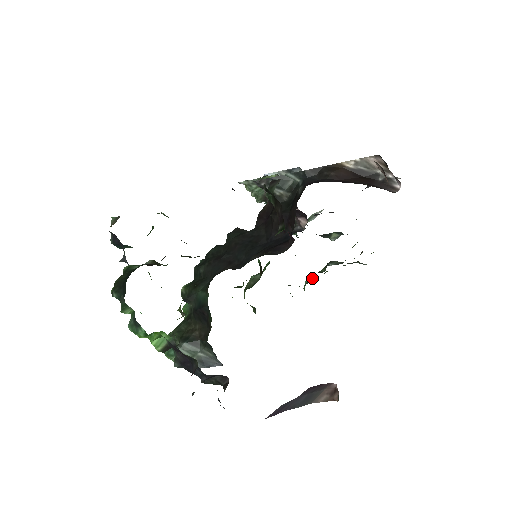
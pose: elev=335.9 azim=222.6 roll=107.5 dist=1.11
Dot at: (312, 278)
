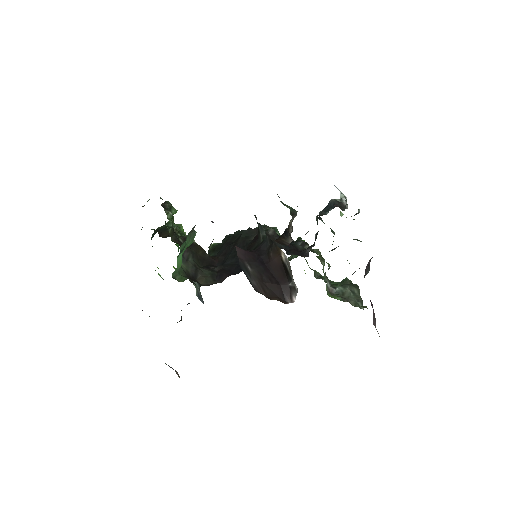
Dot at: (341, 282)
